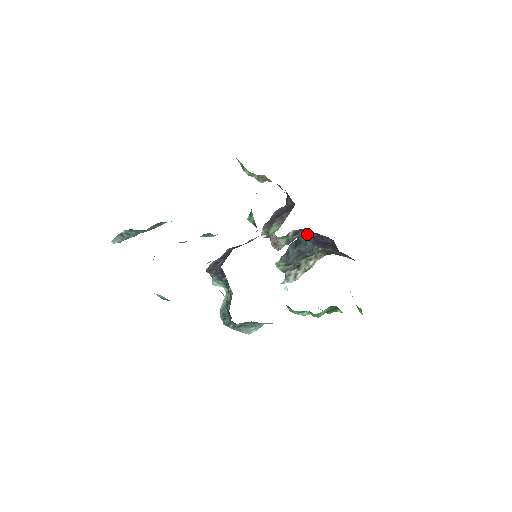
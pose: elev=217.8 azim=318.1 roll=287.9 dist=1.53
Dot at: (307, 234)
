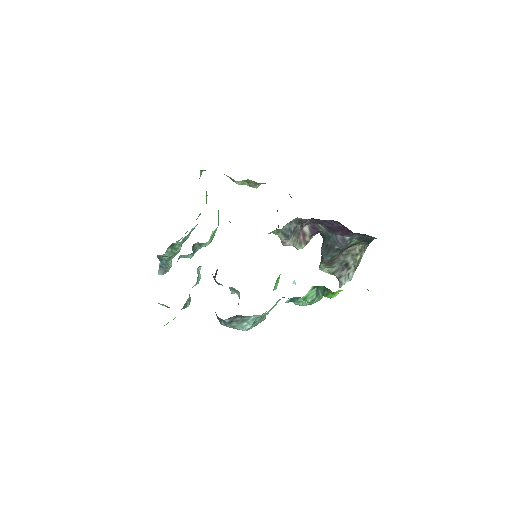
Dot at: (299, 221)
